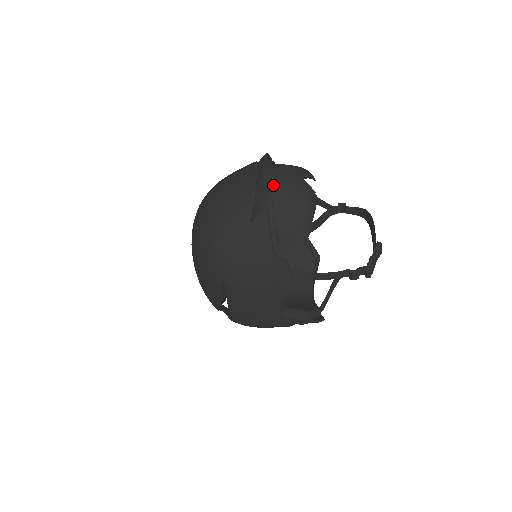
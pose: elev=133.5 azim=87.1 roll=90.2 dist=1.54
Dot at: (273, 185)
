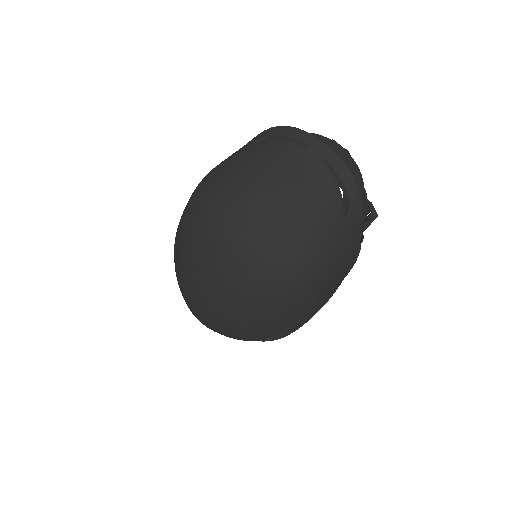
Dot at: occluded
